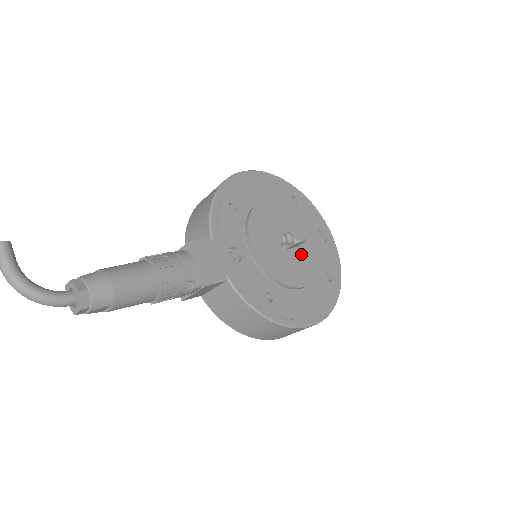
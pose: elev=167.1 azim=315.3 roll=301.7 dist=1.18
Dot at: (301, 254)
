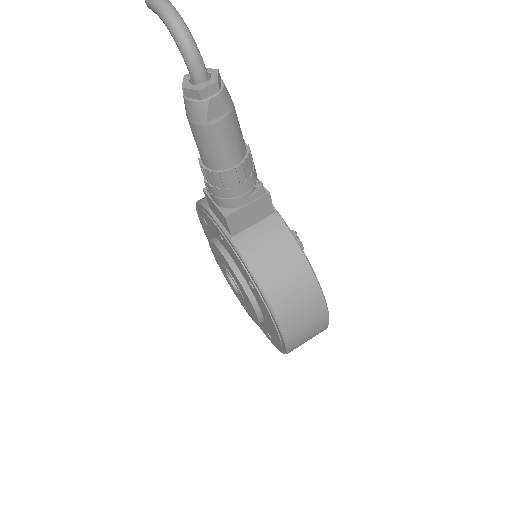
Dot at: occluded
